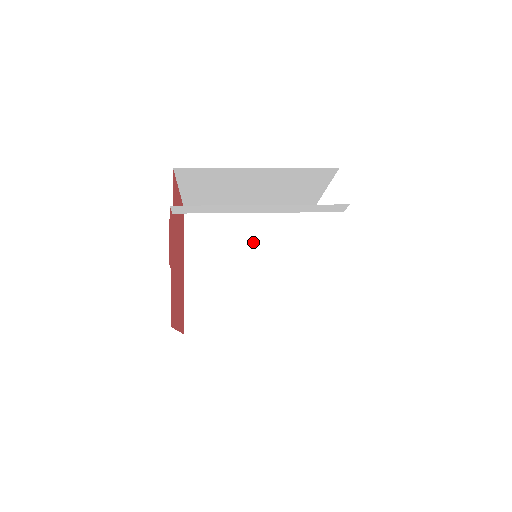
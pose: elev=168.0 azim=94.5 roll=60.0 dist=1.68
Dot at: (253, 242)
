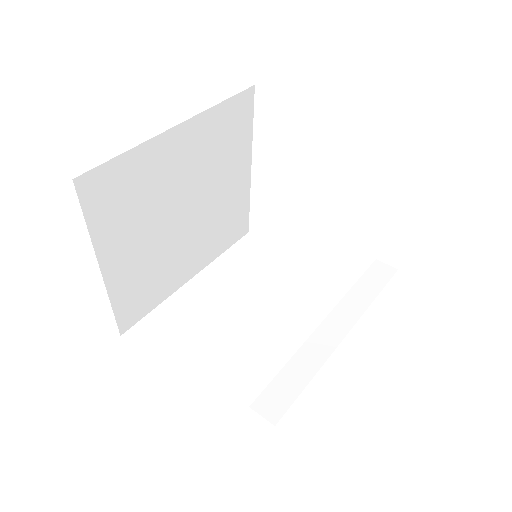
Dot at: (185, 177)
